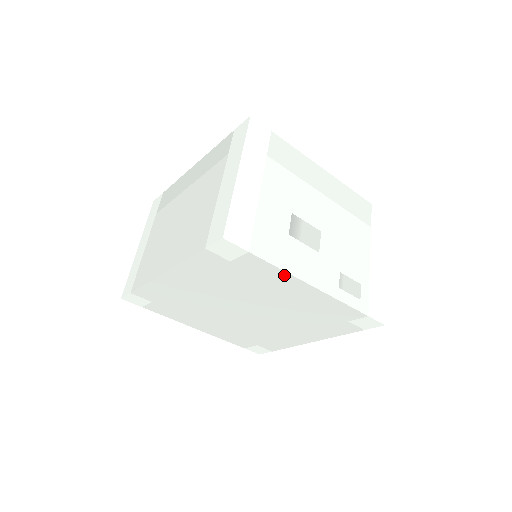
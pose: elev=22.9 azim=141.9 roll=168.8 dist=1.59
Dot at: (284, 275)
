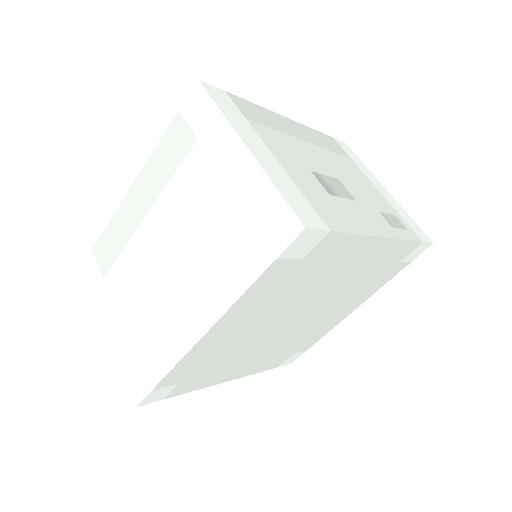
Dot at: (359, 241)
